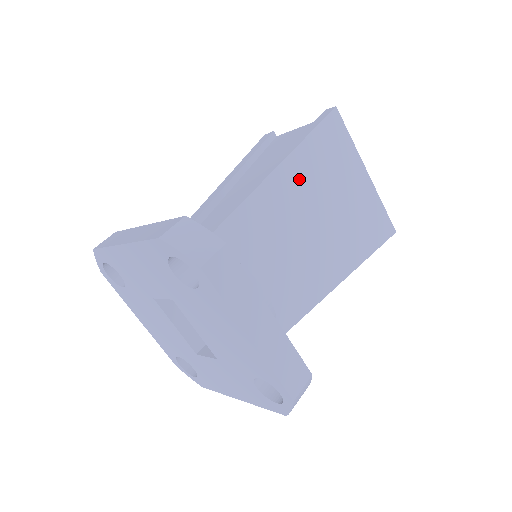
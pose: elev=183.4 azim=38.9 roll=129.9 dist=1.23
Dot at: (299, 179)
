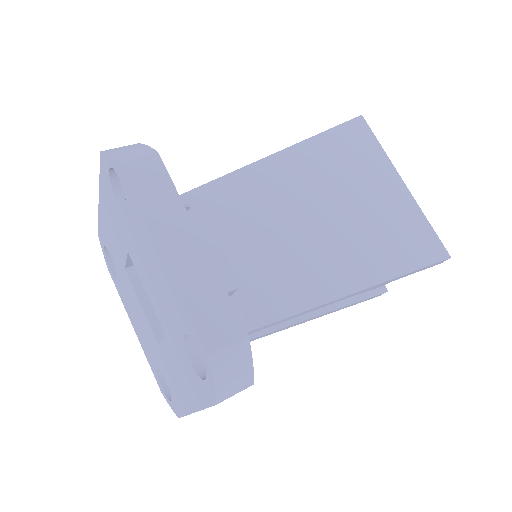
Dot at: (305, 169)
